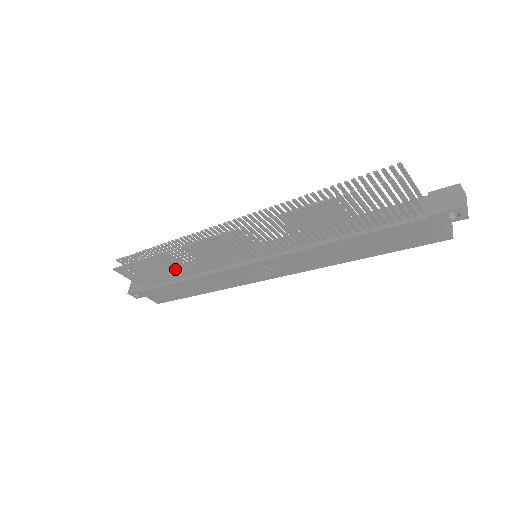
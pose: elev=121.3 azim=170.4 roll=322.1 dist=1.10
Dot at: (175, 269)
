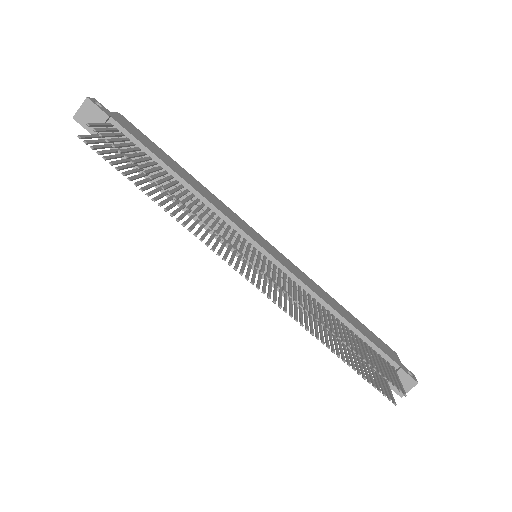
Dot at: occluded
